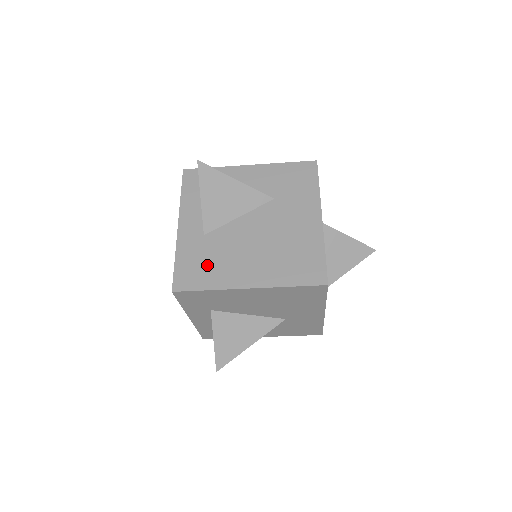
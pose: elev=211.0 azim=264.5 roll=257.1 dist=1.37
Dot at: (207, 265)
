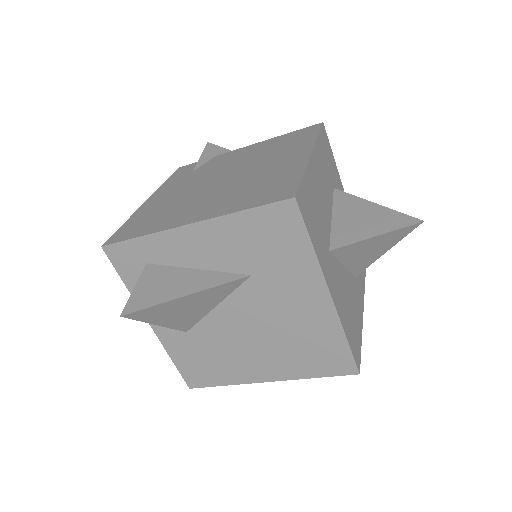
Dot at: (210, 363)
